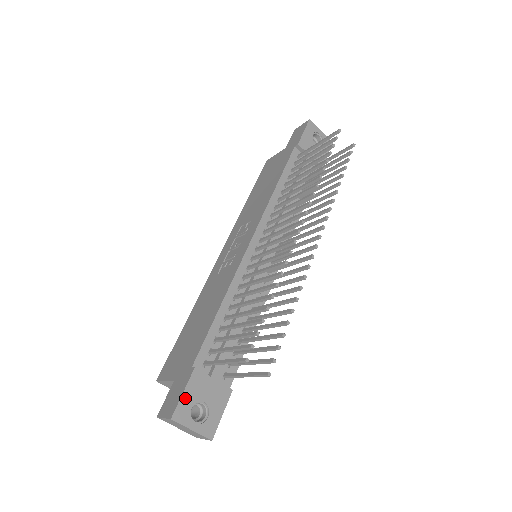
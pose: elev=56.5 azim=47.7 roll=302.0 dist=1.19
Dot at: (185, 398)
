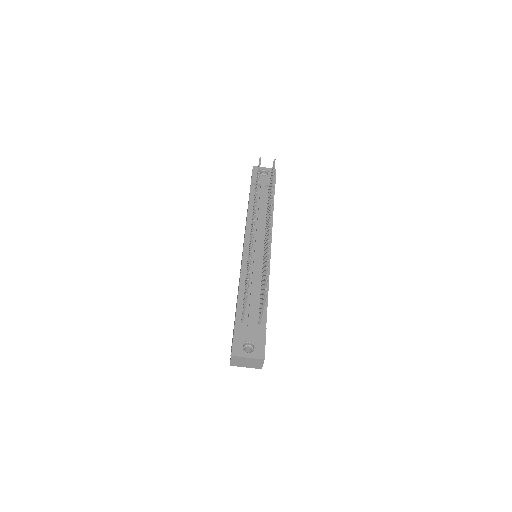
Dot at: (235, 342)
